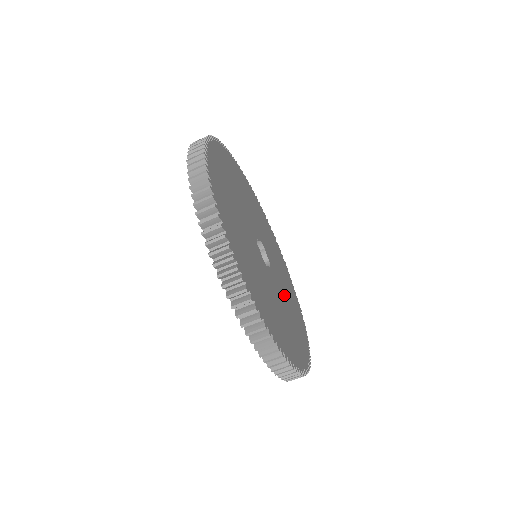
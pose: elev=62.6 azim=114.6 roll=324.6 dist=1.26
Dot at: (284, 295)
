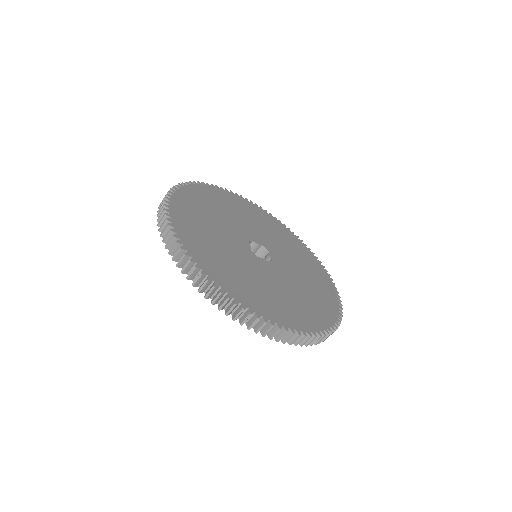
Dot at: (283, 249)
